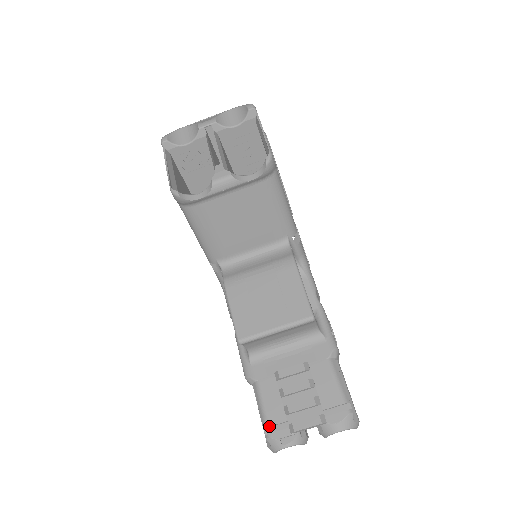
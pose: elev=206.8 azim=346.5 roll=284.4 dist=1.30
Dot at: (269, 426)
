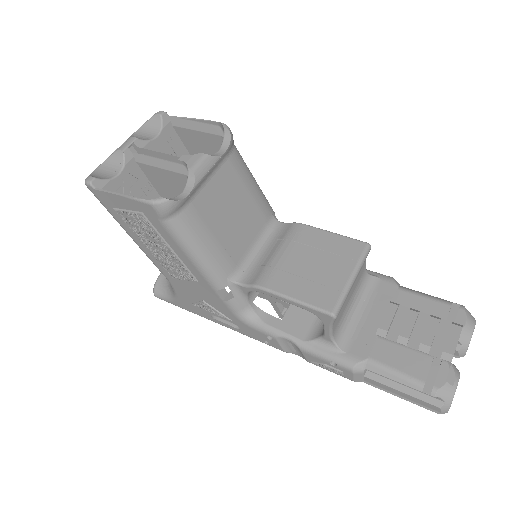
Dot at: (425, 381)
